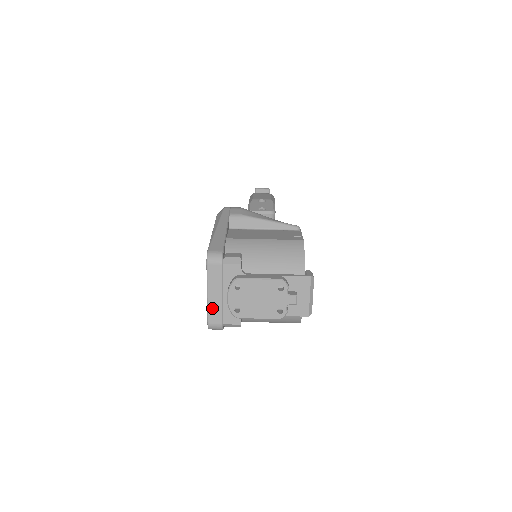
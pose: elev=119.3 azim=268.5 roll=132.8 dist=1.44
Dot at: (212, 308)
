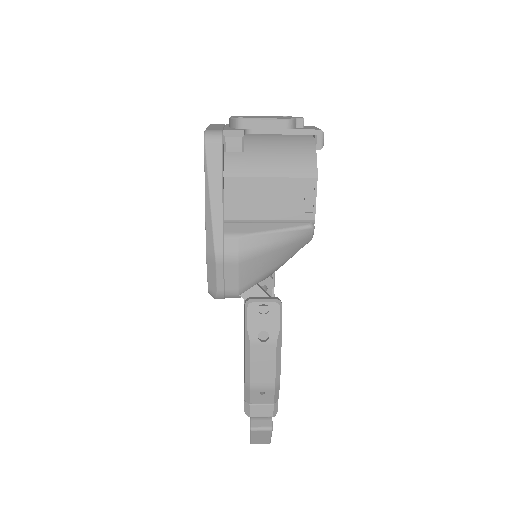
Dot at: (212, 128)
